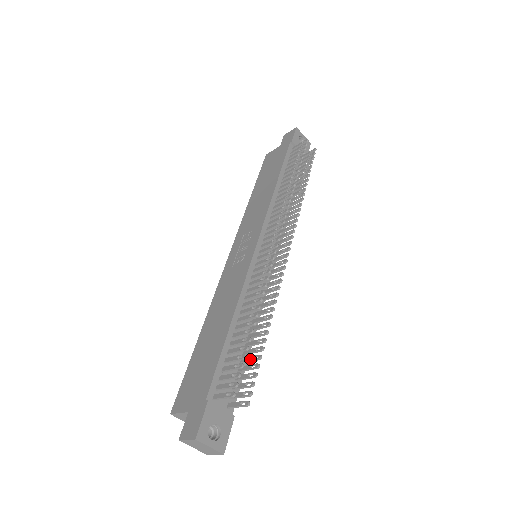
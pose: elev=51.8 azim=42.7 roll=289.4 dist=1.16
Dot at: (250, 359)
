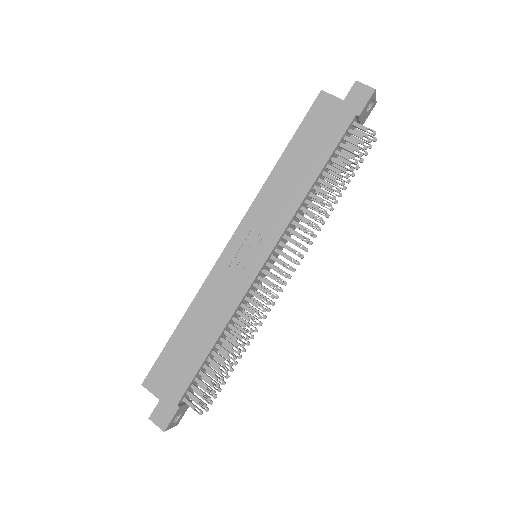
Dot at: (219, 371)
